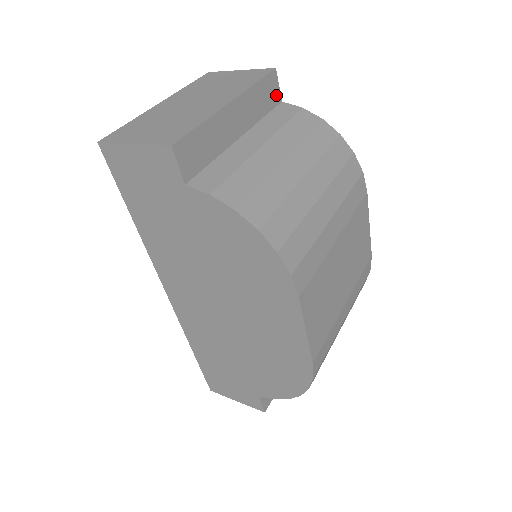
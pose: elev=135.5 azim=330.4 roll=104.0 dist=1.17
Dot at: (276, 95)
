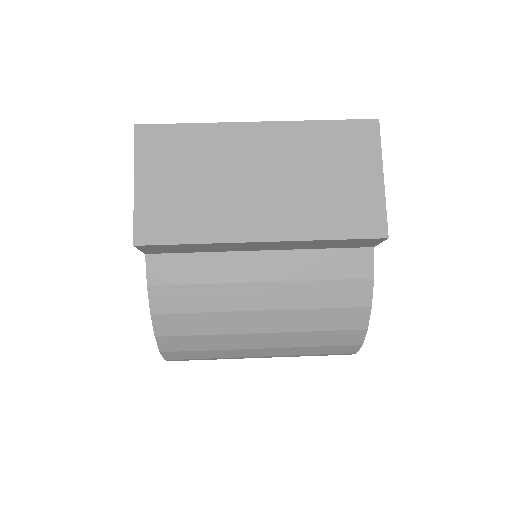
Dot at: (367, 244)
